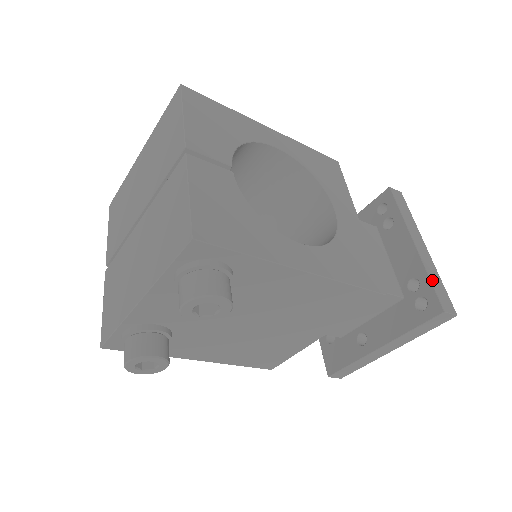
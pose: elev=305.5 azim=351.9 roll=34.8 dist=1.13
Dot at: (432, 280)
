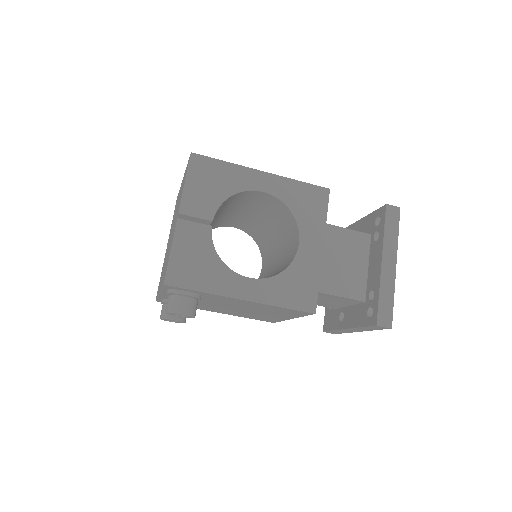
Dot at: (381, 298)
